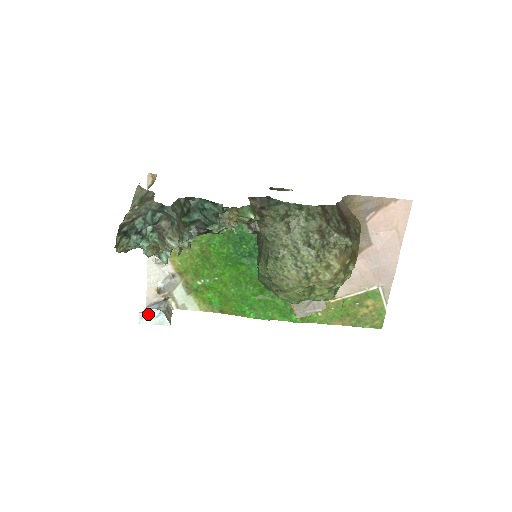
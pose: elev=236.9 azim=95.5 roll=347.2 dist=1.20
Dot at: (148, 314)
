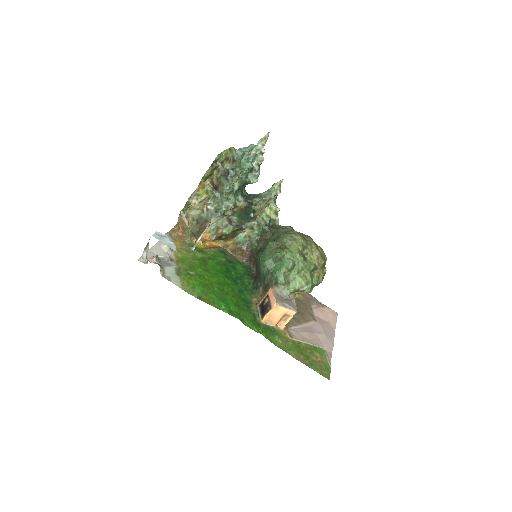
Dot at: (163, 237)
